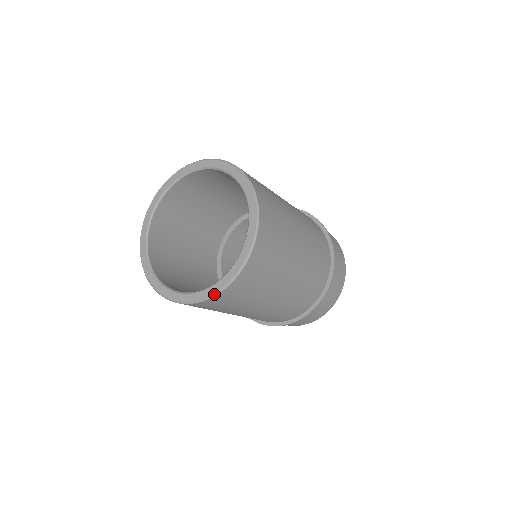
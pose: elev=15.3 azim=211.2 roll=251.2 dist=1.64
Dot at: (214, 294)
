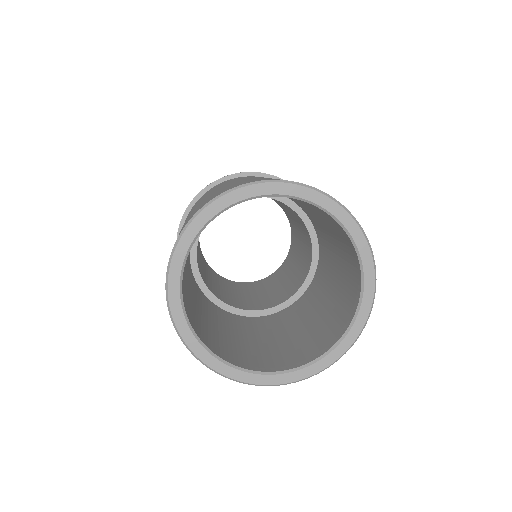
Dot at: (279, 385)
